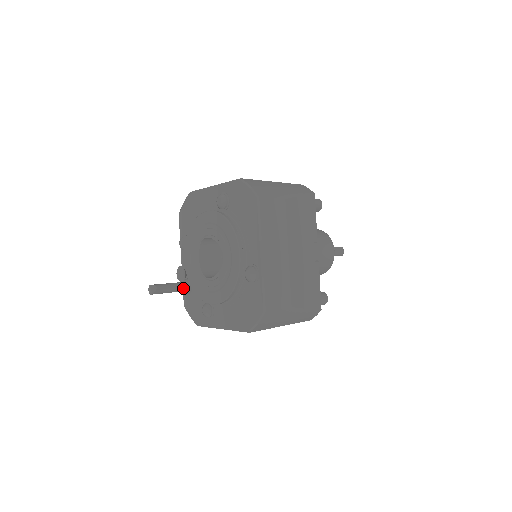
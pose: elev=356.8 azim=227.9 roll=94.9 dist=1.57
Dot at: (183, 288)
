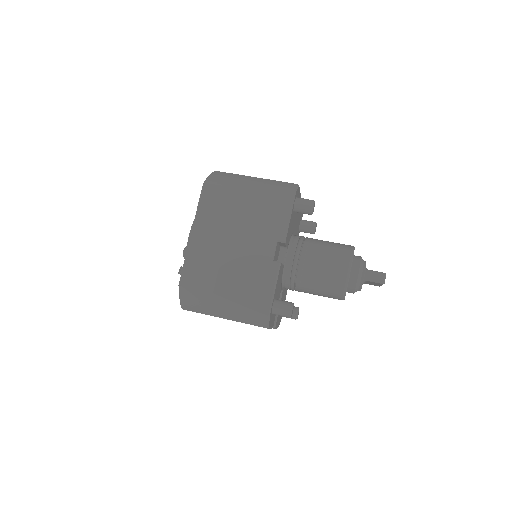
Dot at: occluded
